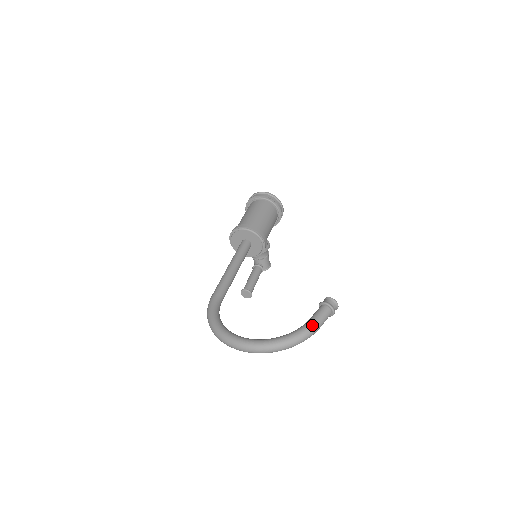
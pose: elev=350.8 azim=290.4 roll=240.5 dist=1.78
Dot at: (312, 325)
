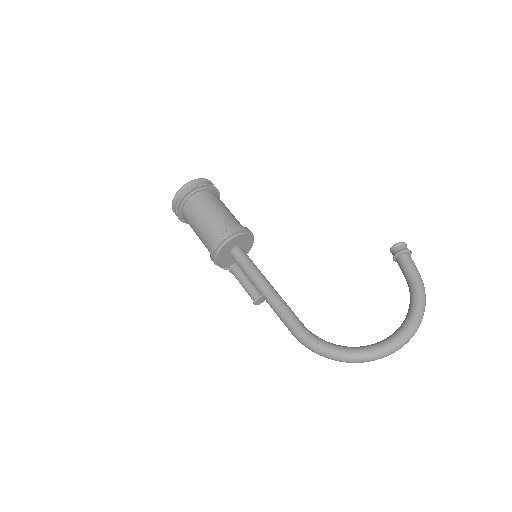
Dot at: (420, 279)
